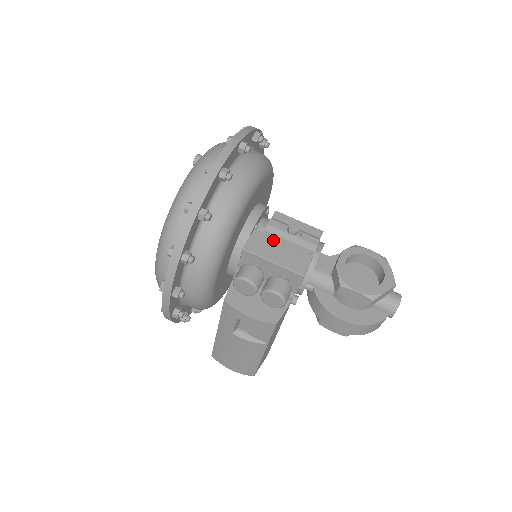
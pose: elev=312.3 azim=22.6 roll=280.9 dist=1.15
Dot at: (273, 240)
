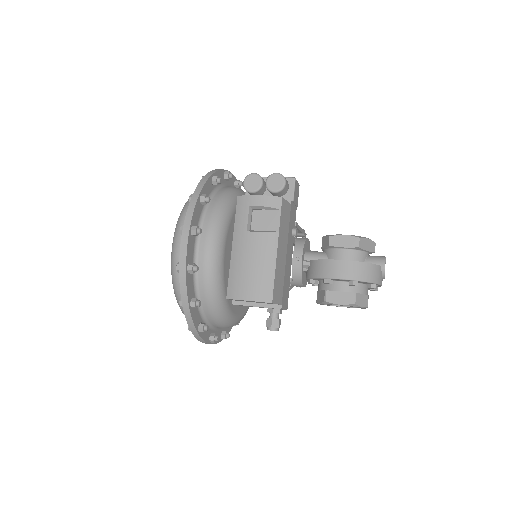
Dot at: occluded
